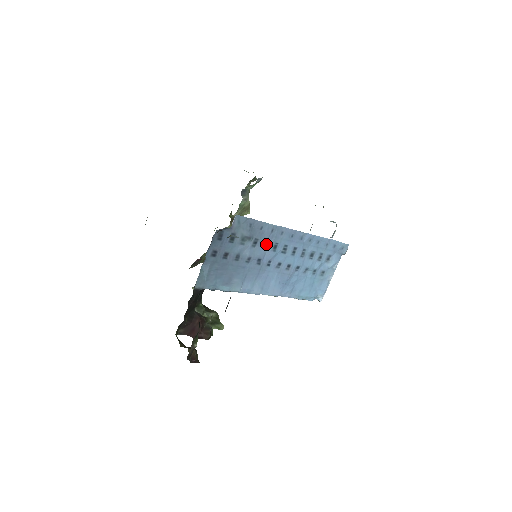
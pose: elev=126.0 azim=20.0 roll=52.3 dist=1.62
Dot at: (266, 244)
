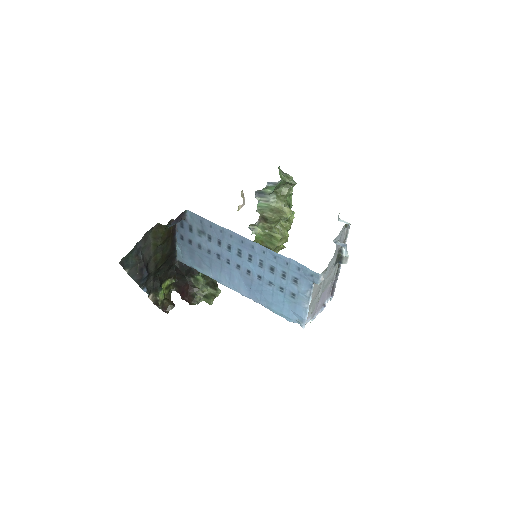
Dot at: (220, 242)
